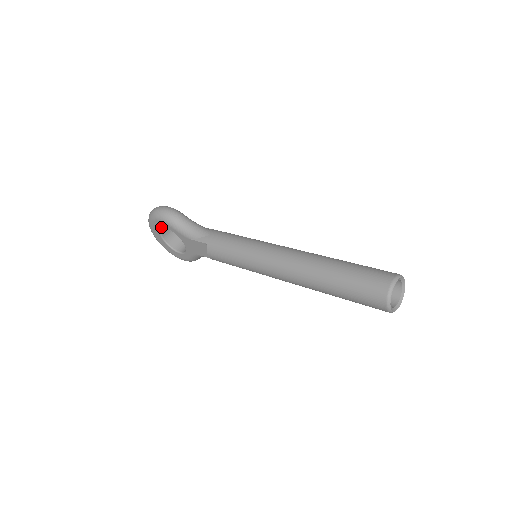
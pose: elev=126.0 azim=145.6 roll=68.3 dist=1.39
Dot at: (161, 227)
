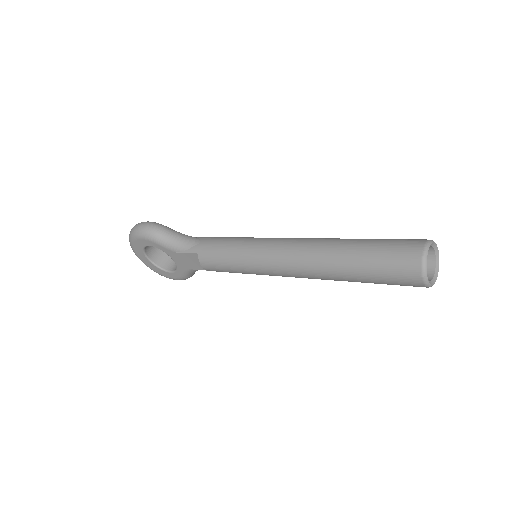
Dot at: (144, 246)
